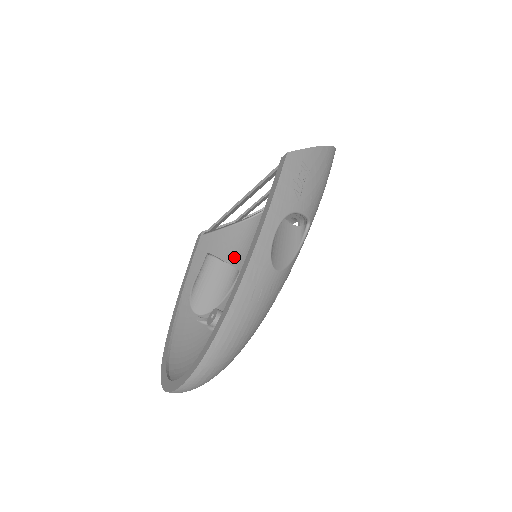
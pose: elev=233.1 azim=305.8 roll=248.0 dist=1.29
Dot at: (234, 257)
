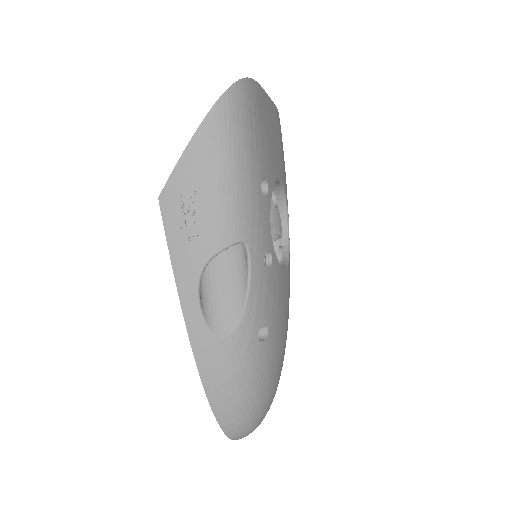
Dot at: (276, 215)
